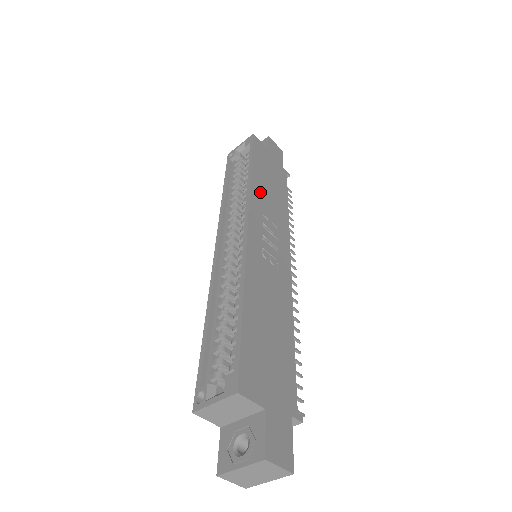
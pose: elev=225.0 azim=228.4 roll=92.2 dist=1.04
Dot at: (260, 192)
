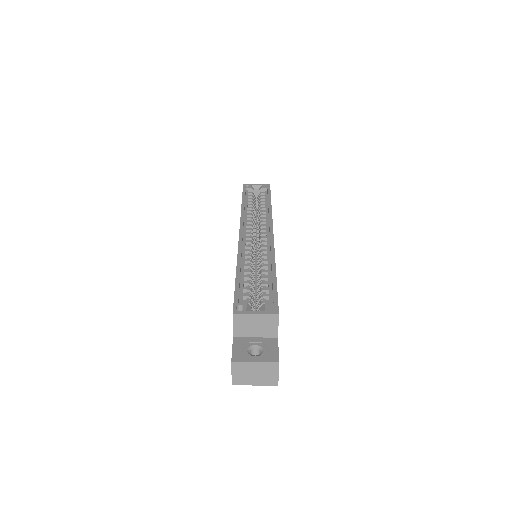
Dot at: occluded
